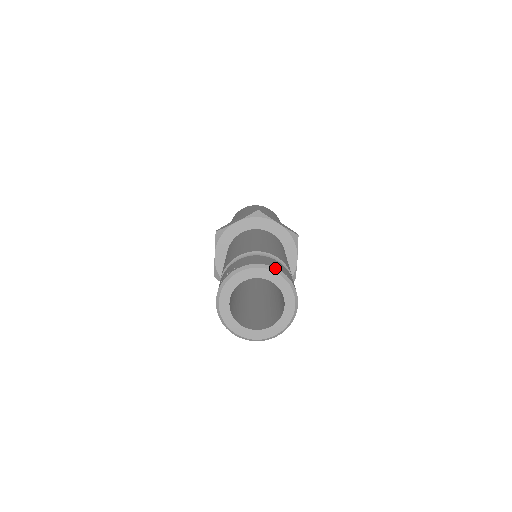
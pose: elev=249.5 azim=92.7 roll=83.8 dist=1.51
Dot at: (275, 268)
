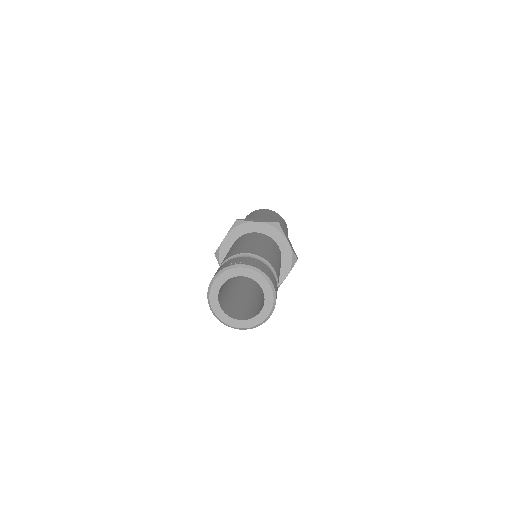
Dot at: (270, 280)
